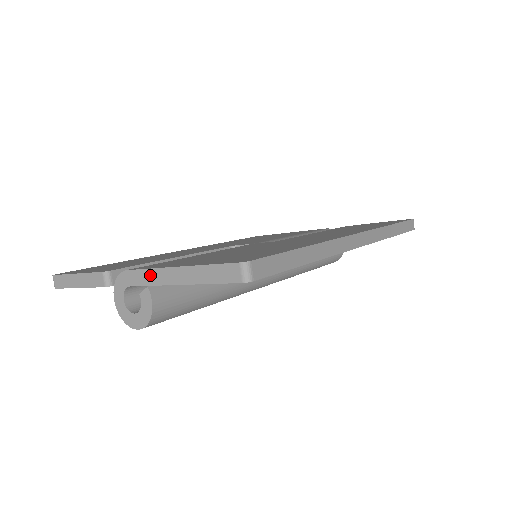
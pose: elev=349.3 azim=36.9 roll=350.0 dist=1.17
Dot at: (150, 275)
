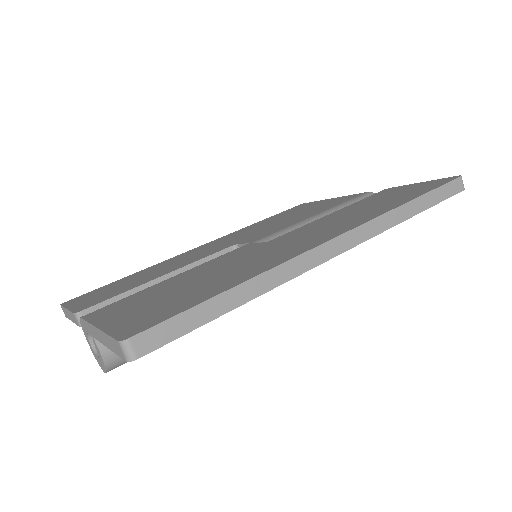
Dot at: (90, 328)
